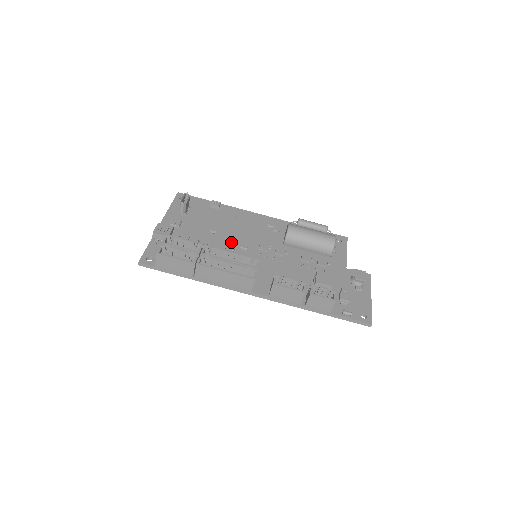
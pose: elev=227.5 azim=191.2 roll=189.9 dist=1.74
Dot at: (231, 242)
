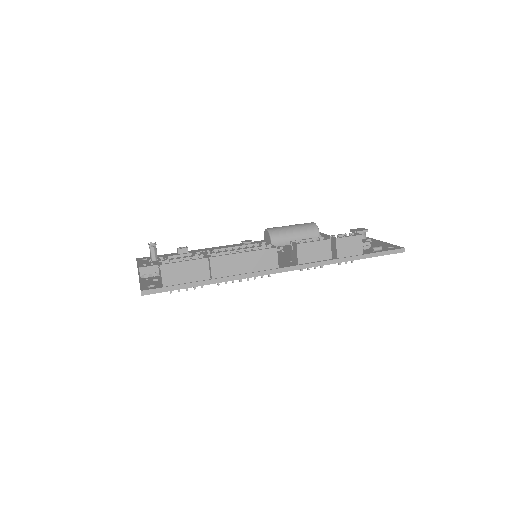
Dot at: occluded
